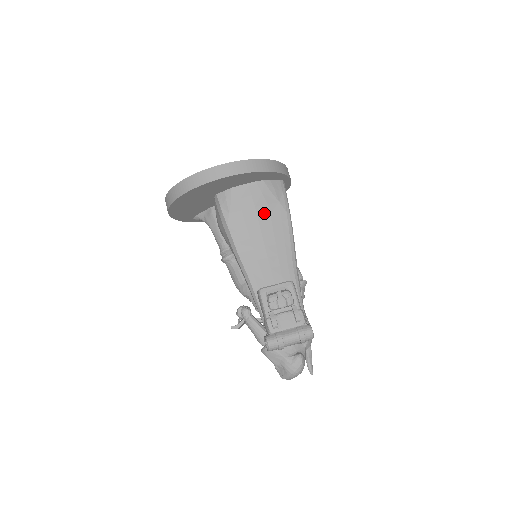
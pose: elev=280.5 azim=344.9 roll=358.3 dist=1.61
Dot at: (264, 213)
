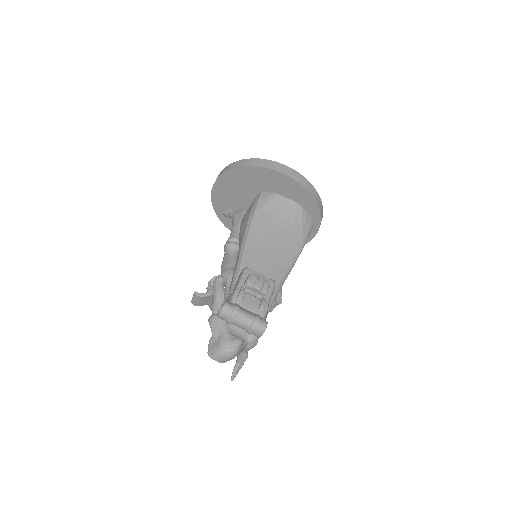
Dot at: (287, 228)
